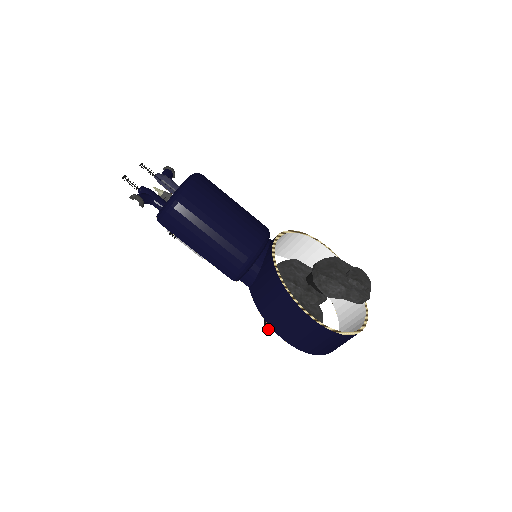
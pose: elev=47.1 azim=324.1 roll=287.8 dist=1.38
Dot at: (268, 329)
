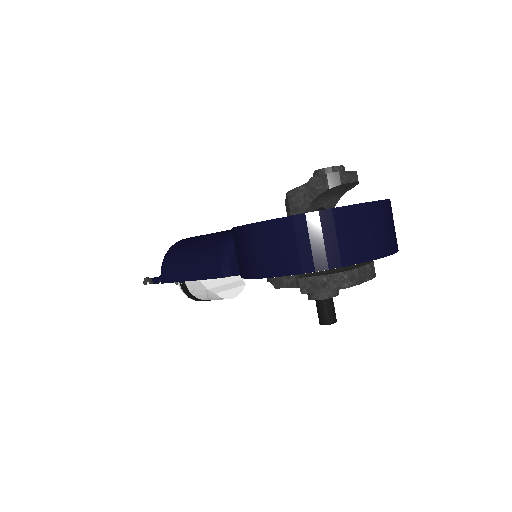
Dot at: (324, 324)
